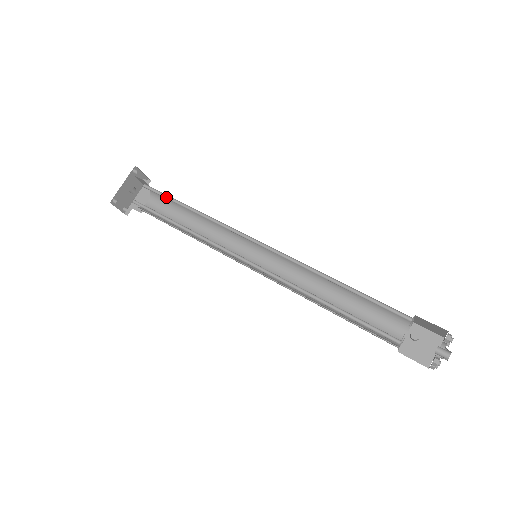
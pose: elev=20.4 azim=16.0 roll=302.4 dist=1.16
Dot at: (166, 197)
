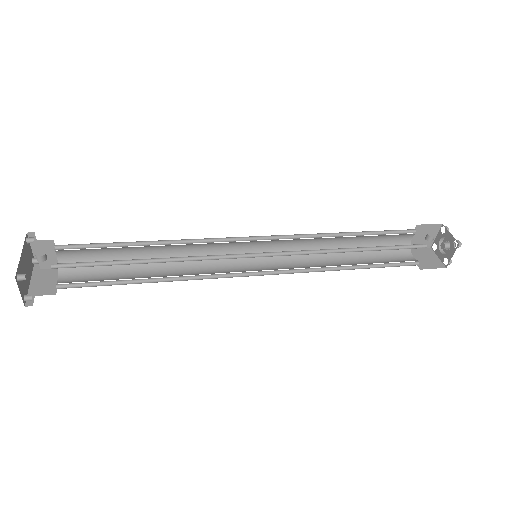
Dot at: (102, 247)
